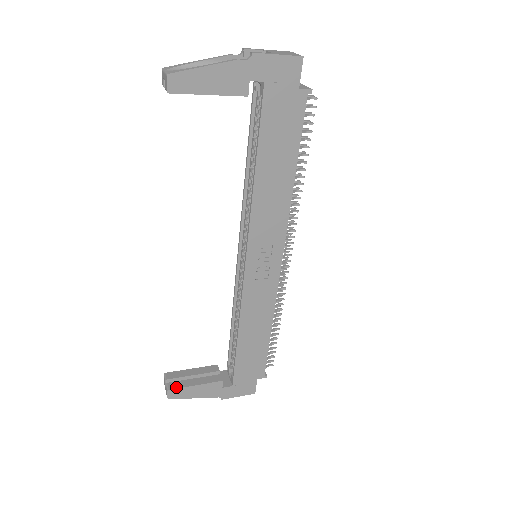
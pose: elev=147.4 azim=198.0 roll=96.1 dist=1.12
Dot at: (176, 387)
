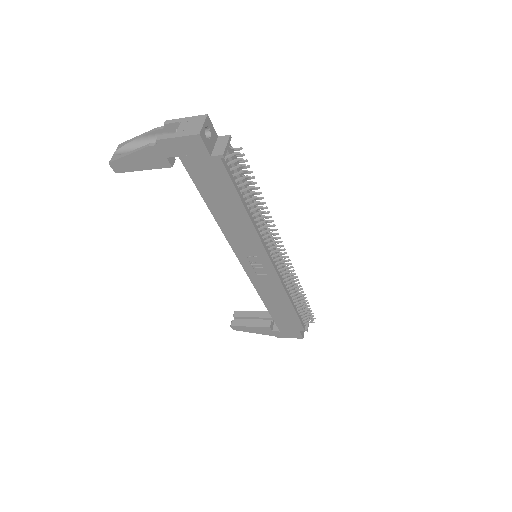
Dot at: (236, 325)
